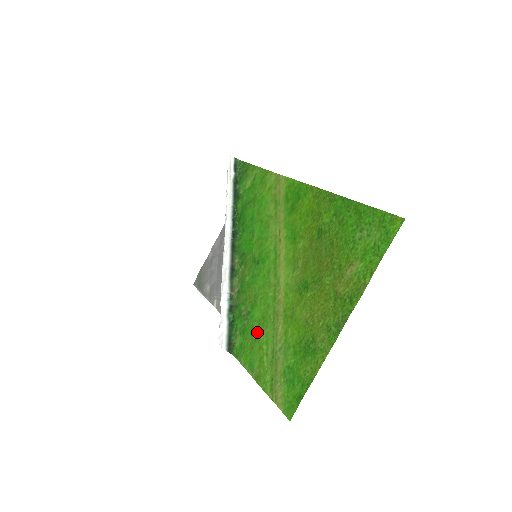
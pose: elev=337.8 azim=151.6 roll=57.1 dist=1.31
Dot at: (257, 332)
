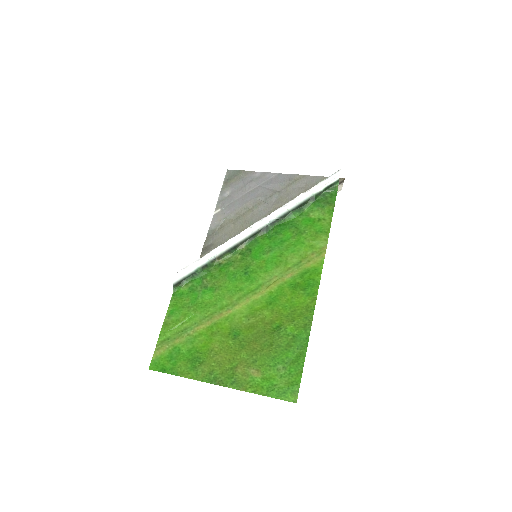
Dot at: (195, 305)
